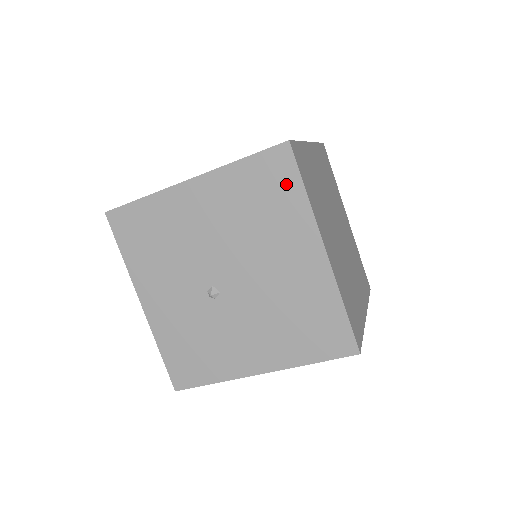
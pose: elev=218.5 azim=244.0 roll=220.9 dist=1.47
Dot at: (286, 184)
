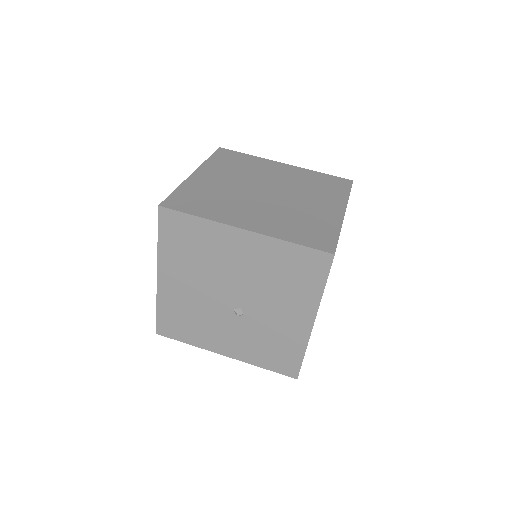
Dot at: (186, 225)
